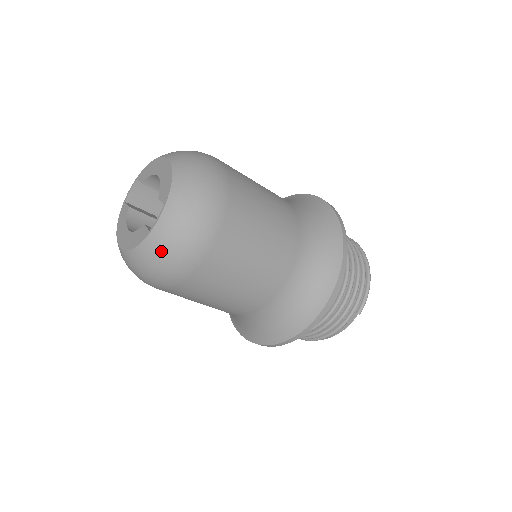
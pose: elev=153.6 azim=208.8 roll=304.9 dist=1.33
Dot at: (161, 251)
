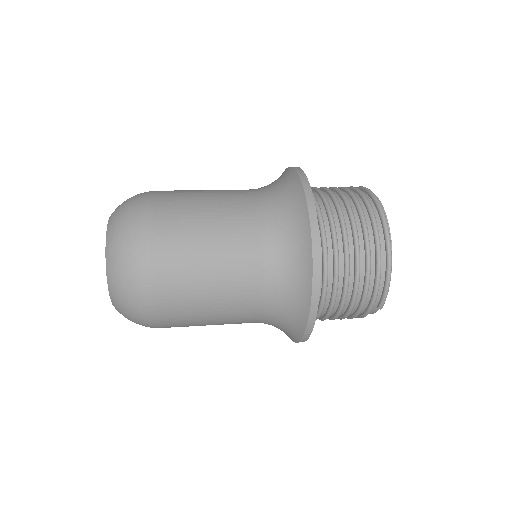
Dot at: occluded
